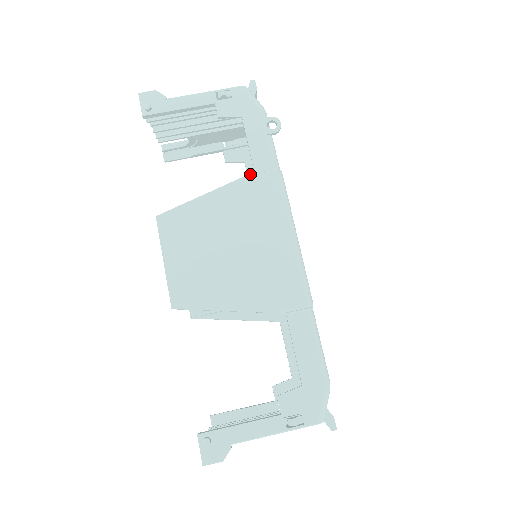
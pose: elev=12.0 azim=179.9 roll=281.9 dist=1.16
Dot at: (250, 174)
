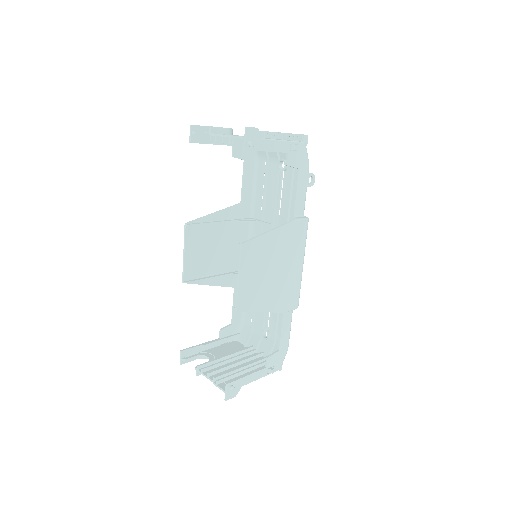
Dot at: (296, 219)
